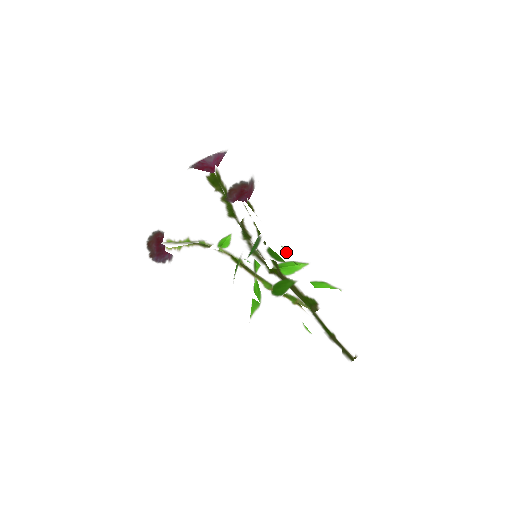
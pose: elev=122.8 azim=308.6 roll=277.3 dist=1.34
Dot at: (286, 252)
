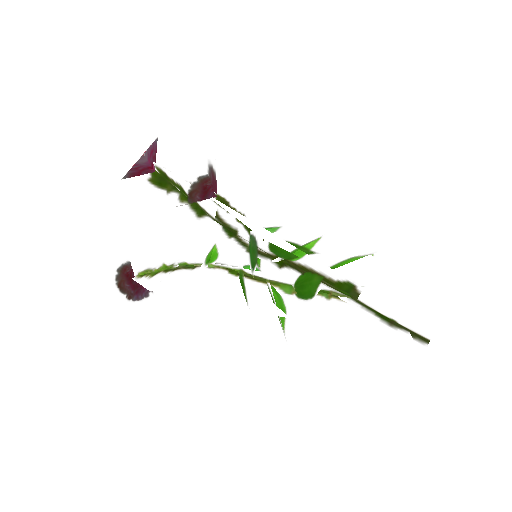
Dot at: (290, 238)
